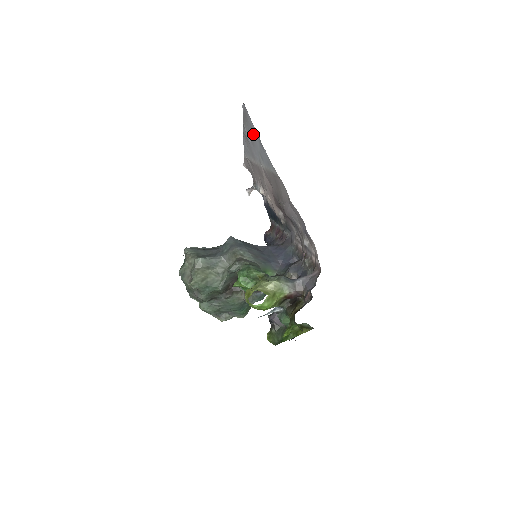
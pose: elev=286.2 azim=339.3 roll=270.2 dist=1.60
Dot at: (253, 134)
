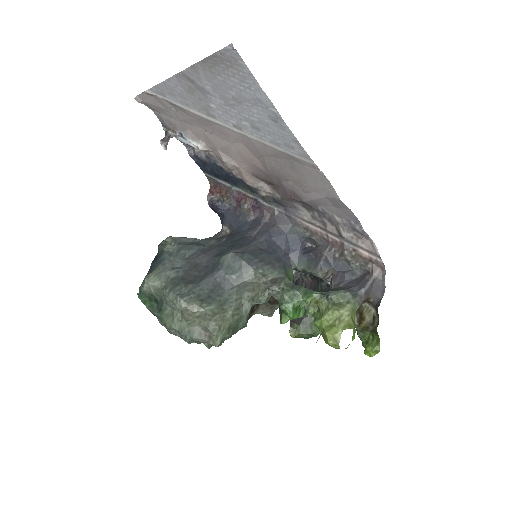
Dot at: (247, 97)
